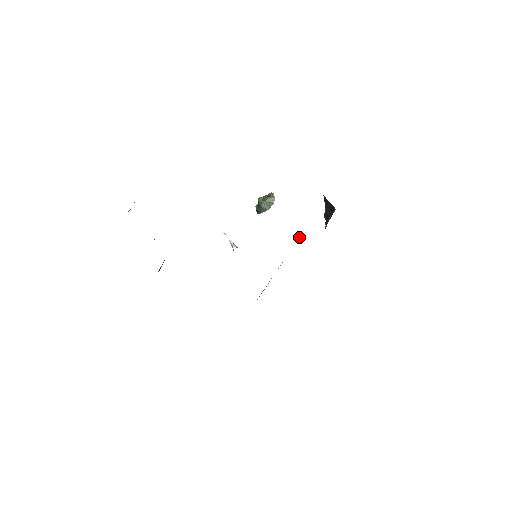
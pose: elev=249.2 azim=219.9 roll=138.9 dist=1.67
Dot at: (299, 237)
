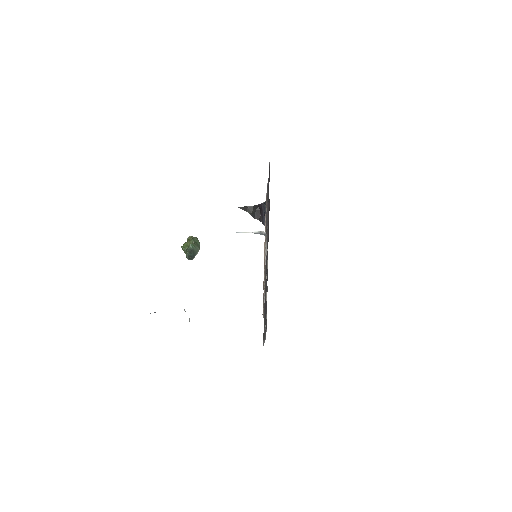
Dot at: (265, 229)
